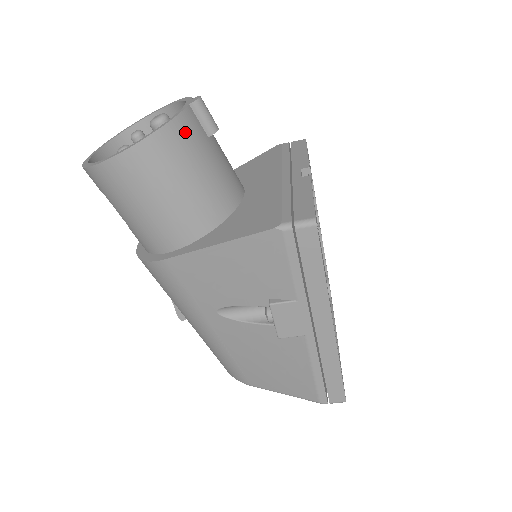
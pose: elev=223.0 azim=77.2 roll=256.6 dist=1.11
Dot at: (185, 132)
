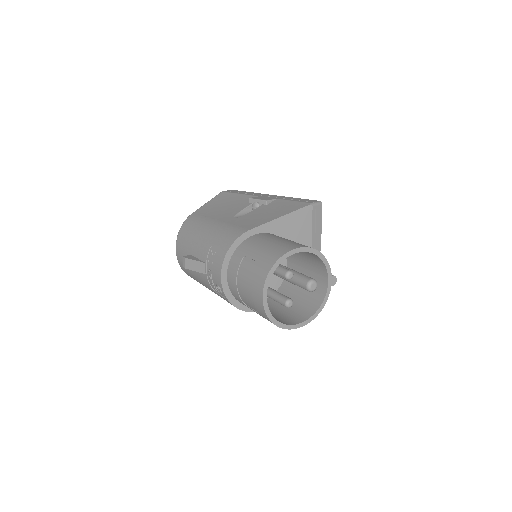
Dot at: occluded
